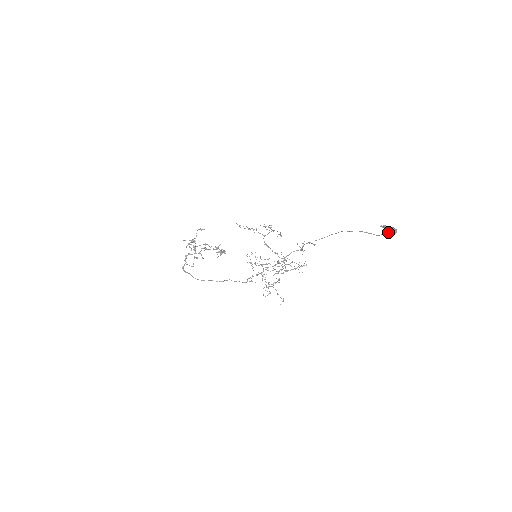
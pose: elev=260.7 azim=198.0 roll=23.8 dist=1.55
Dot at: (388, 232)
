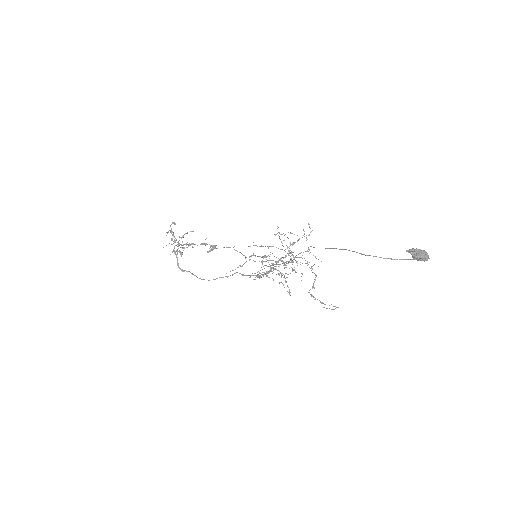
Dot at: (418, 260)
